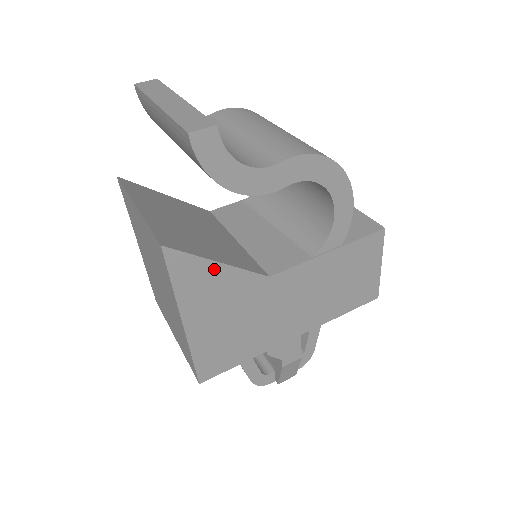
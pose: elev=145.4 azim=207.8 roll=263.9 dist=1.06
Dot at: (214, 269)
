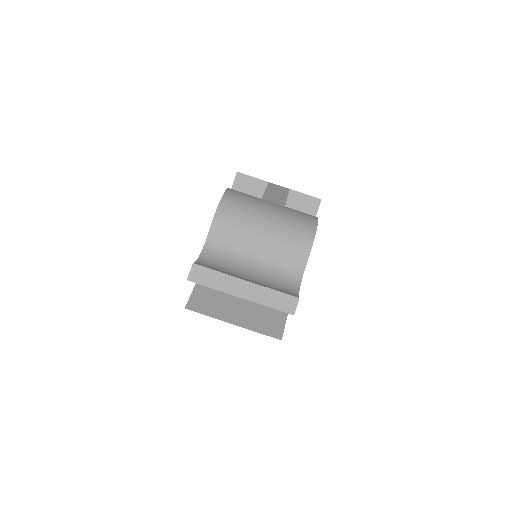
Dot at: occluded
